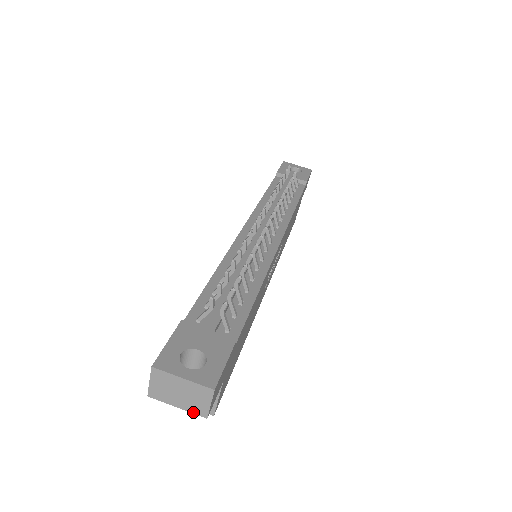
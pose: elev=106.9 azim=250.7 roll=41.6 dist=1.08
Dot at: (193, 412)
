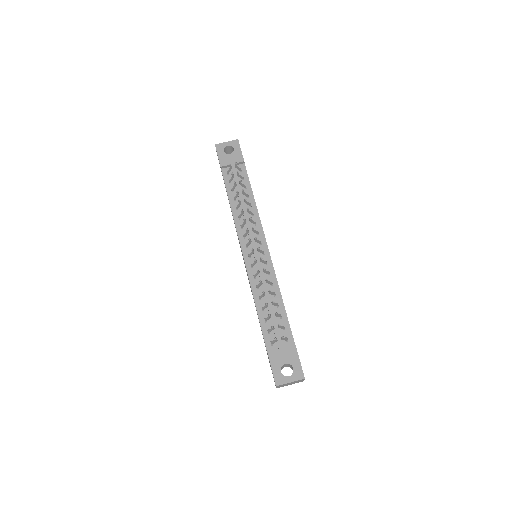
Dot at: occluded
